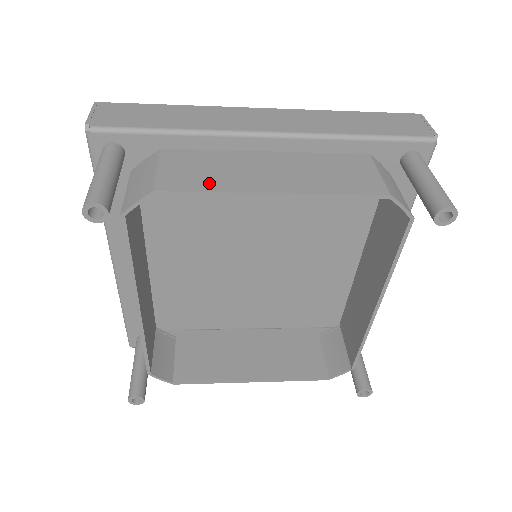
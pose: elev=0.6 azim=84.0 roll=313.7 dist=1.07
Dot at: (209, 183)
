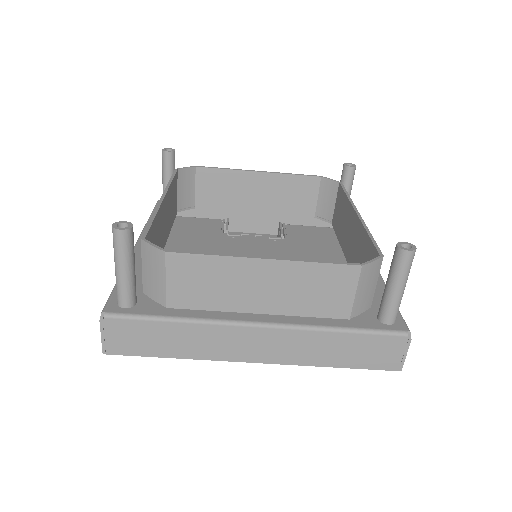
Dot at: (224, 176)
